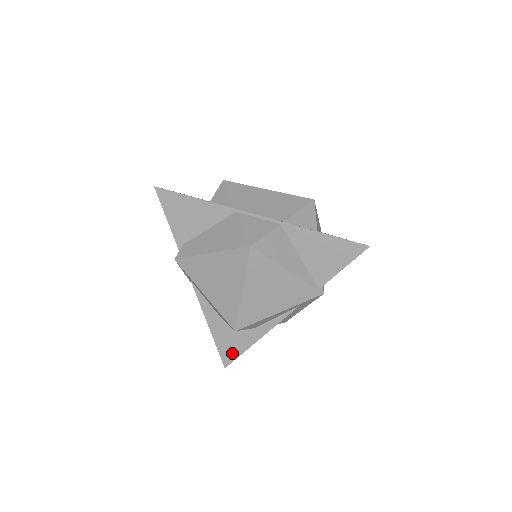
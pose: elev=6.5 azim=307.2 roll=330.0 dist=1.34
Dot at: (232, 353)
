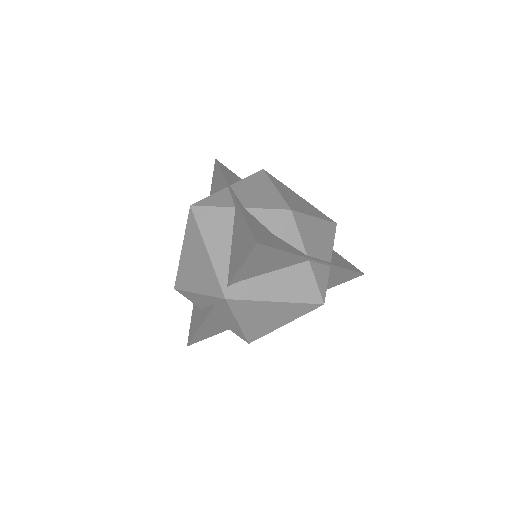
Dot at: (204, 337)
